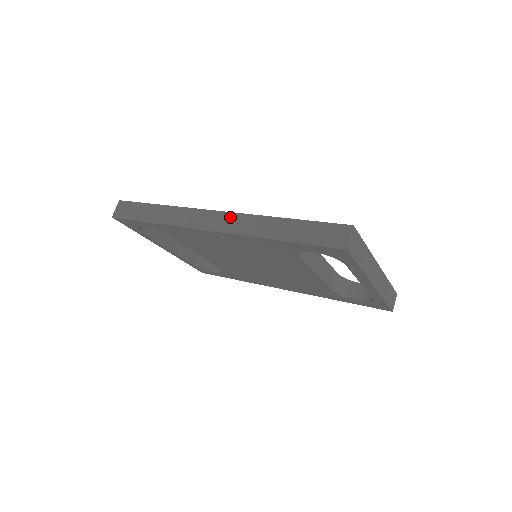
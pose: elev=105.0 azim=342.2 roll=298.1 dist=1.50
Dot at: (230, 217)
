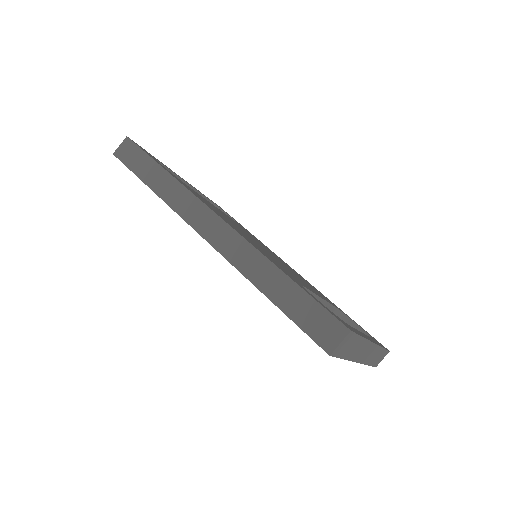
Dot at: (228, 233)
